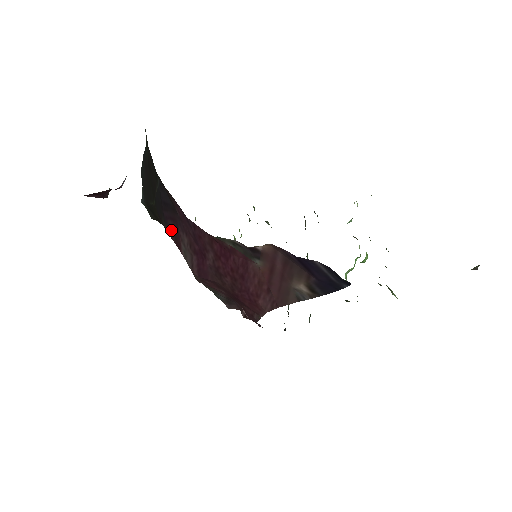
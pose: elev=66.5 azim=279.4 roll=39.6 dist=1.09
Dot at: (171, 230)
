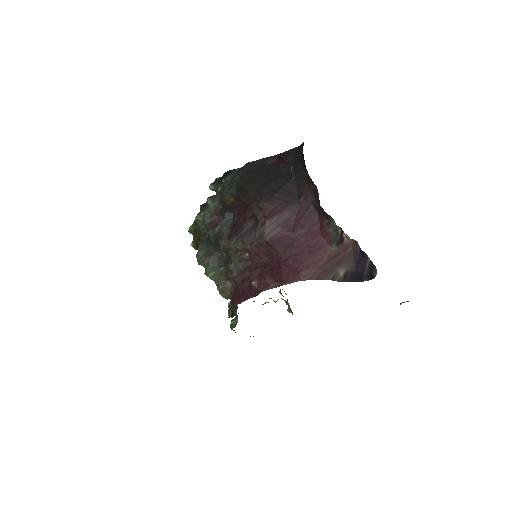
Dot at: (273, 206)
